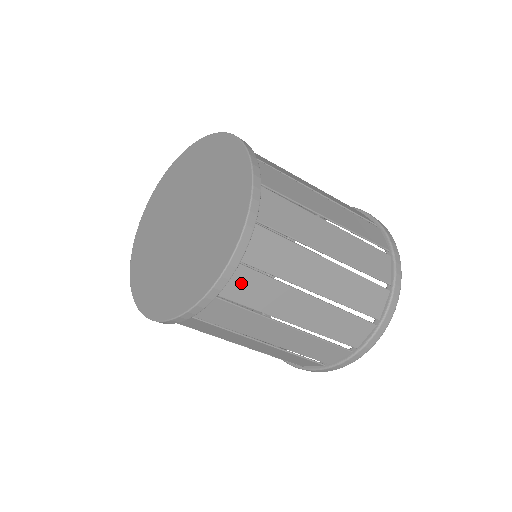
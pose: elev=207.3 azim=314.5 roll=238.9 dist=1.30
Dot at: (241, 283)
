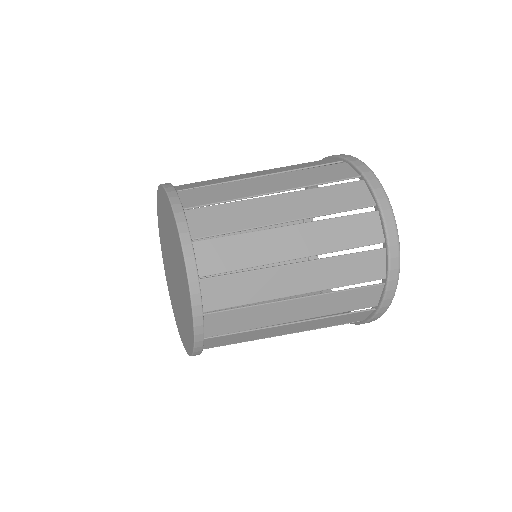
Dot at: occluded
